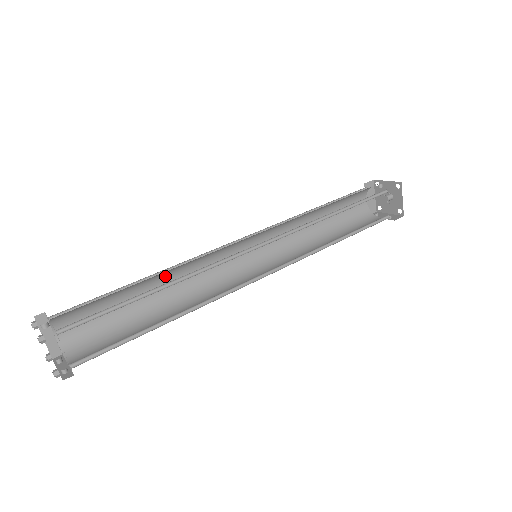
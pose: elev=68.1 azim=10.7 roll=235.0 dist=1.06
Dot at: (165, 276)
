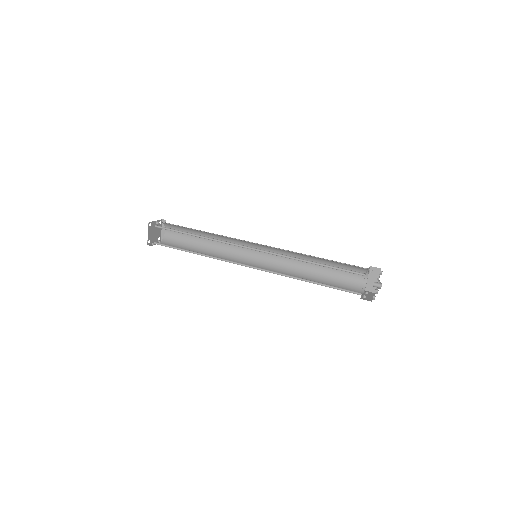
Dot at: (214, 237)
